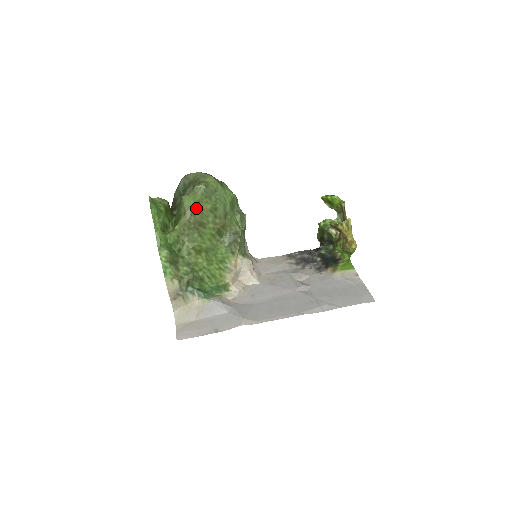
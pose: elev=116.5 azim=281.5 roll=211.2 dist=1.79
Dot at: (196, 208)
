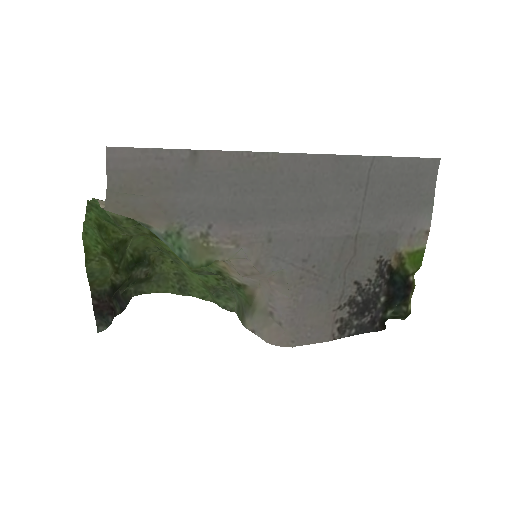
Dot at: (148, 237)
